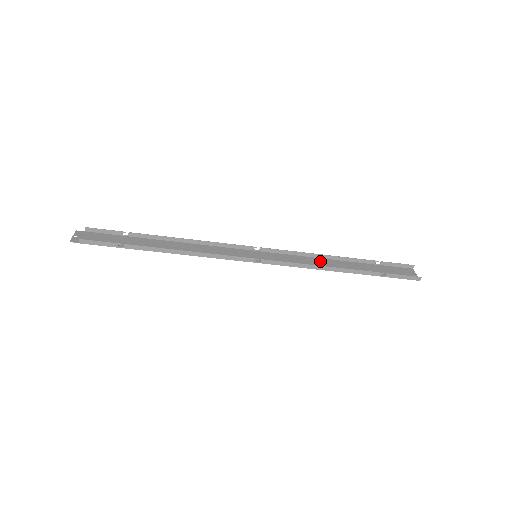
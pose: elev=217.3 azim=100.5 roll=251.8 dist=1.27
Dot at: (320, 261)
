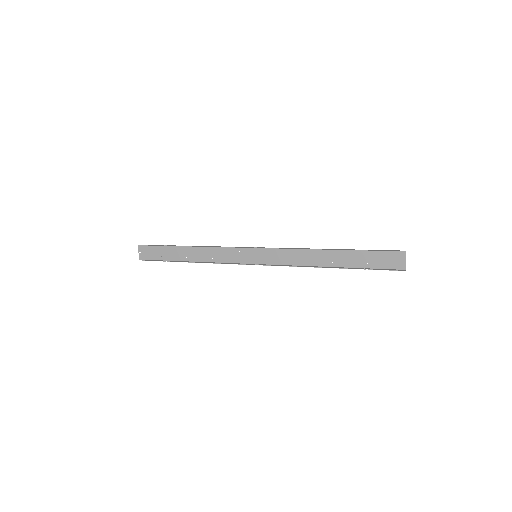
Dot at: (310, 254)
